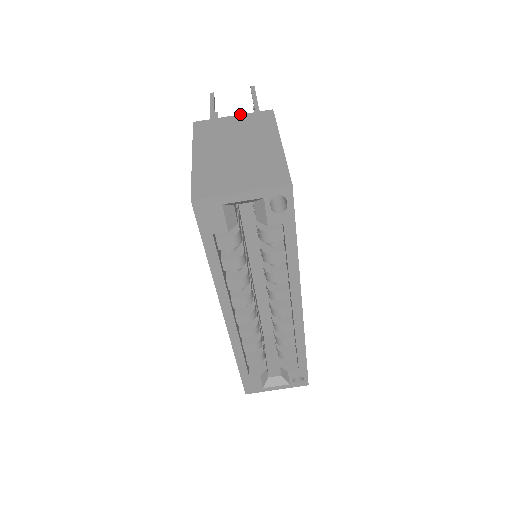
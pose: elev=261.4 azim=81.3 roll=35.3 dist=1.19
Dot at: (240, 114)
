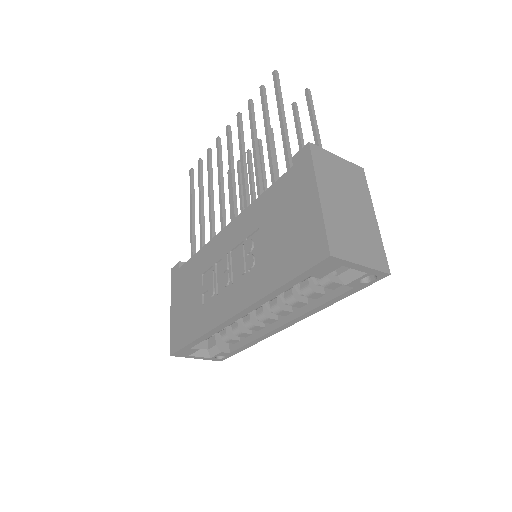
Dot at: occluded
